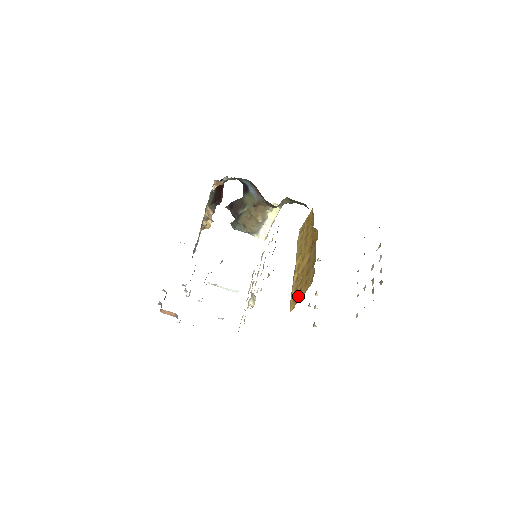
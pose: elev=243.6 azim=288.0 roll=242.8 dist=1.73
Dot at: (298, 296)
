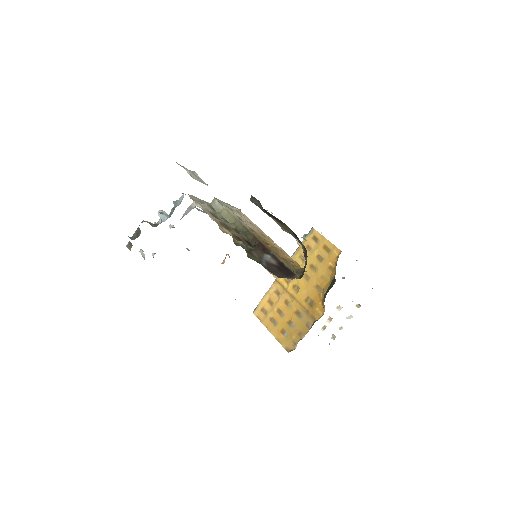
Dot at: (269, 322)
